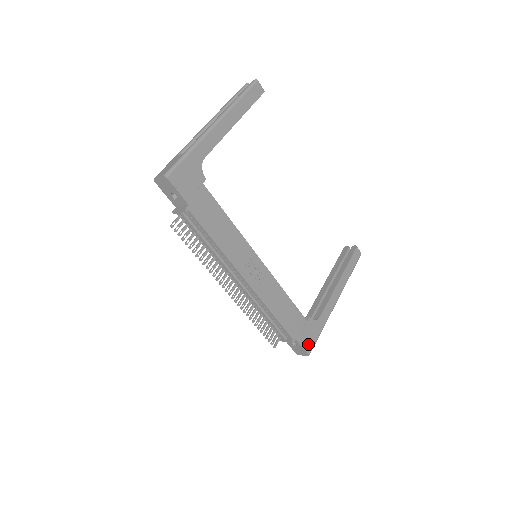
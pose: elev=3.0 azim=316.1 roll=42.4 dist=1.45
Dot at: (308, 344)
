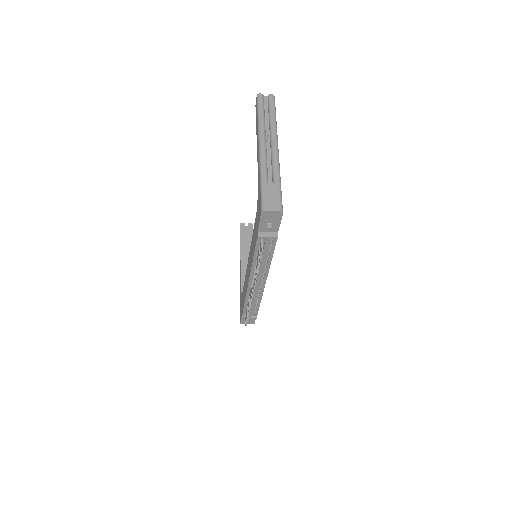
Dot at: occluded
